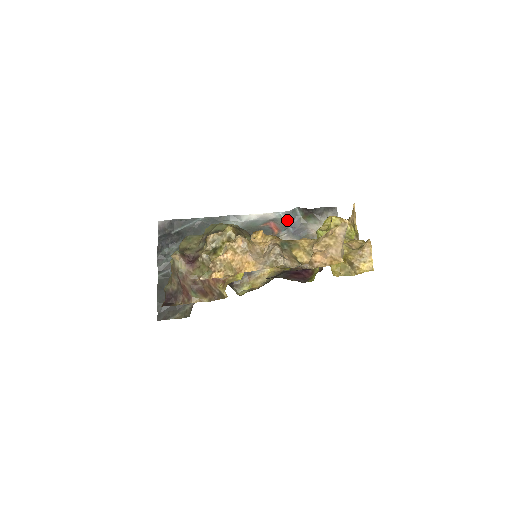
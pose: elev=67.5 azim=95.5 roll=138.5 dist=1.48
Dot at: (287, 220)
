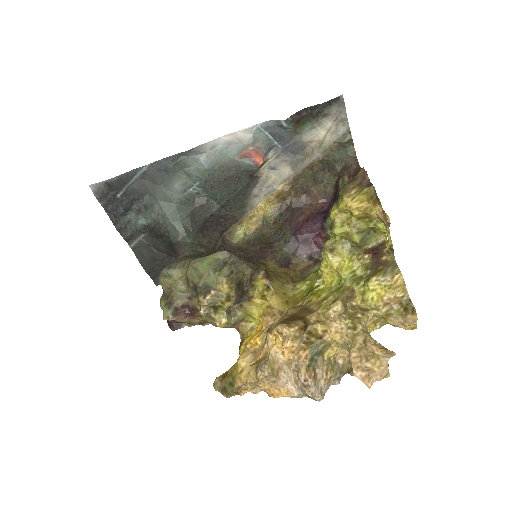
Dot at: (271, 134)
